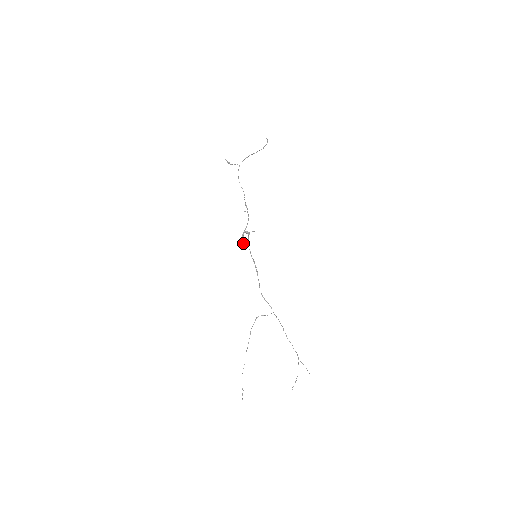
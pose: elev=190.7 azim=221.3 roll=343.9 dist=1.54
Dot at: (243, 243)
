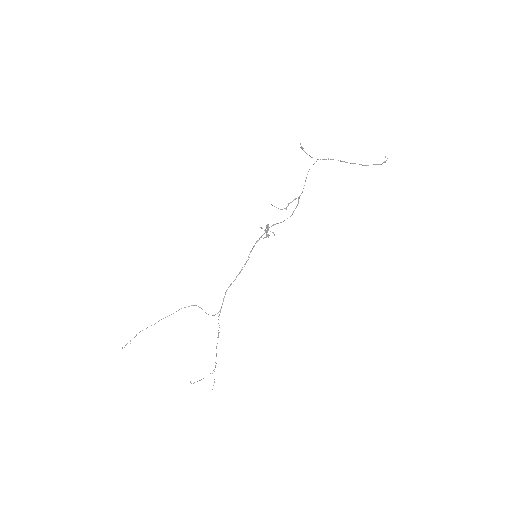
Dot at: (266, 233)
